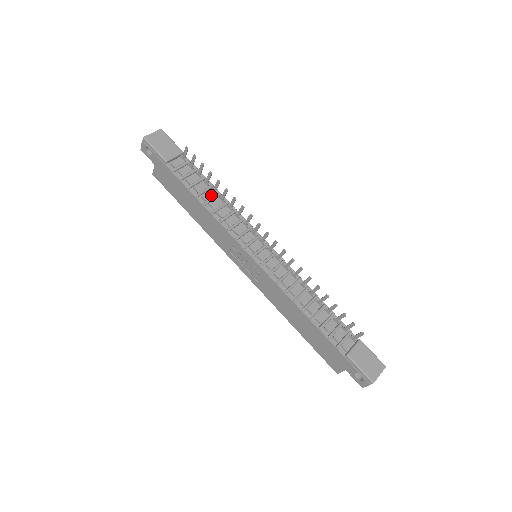
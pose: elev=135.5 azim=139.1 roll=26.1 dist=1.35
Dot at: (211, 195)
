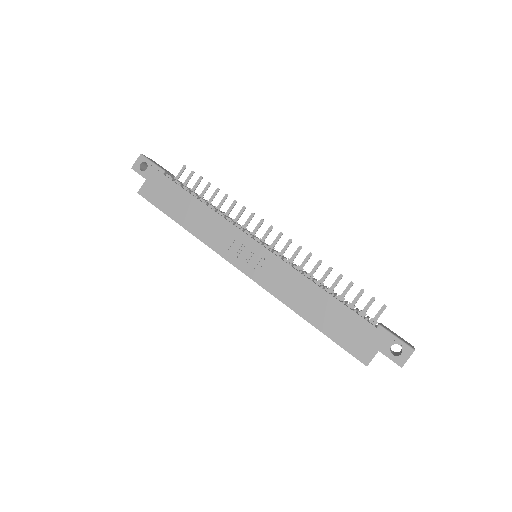
Dot at: occluded
